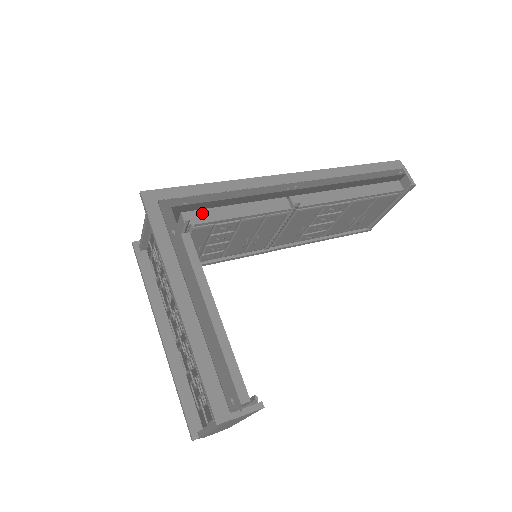
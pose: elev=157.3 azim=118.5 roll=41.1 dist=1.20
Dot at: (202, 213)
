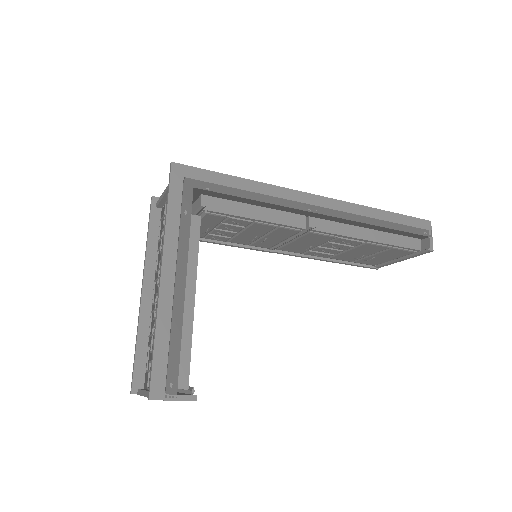
Dot at: (221, 202)
